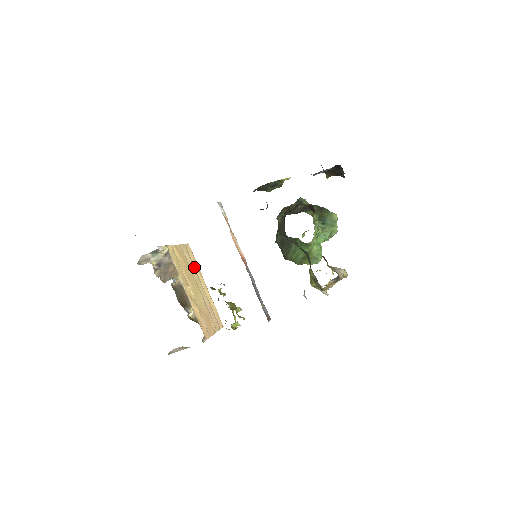
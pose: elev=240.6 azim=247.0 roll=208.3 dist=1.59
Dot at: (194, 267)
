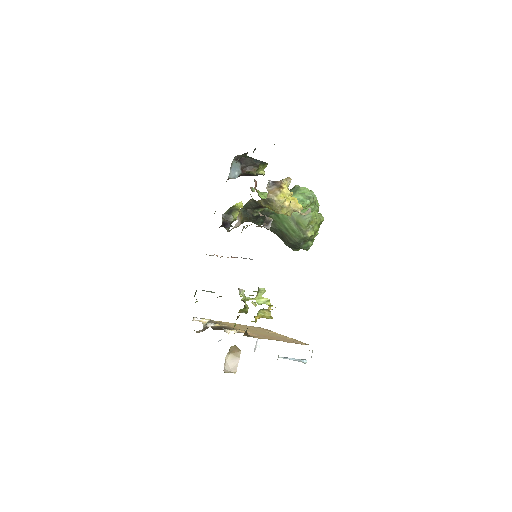
Dot at: occluded
